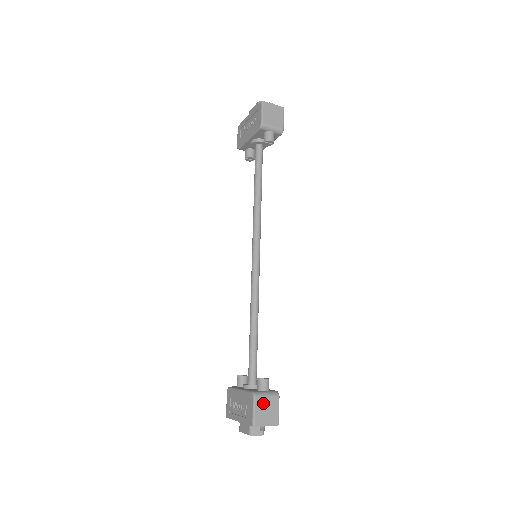
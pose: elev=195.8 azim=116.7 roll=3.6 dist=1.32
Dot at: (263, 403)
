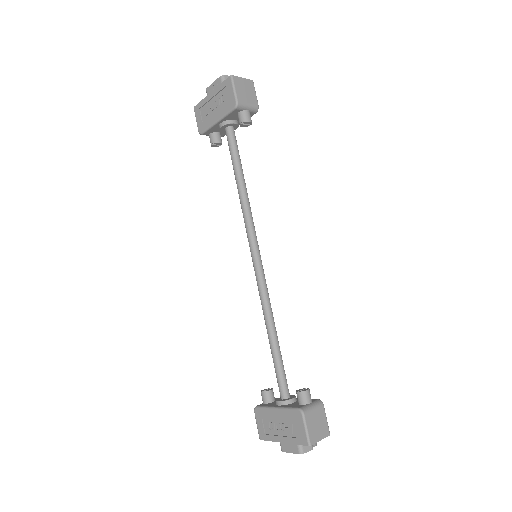
Dot at: (312, 417)
